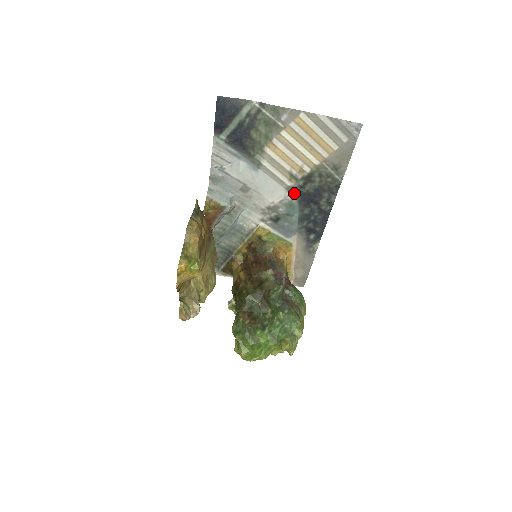
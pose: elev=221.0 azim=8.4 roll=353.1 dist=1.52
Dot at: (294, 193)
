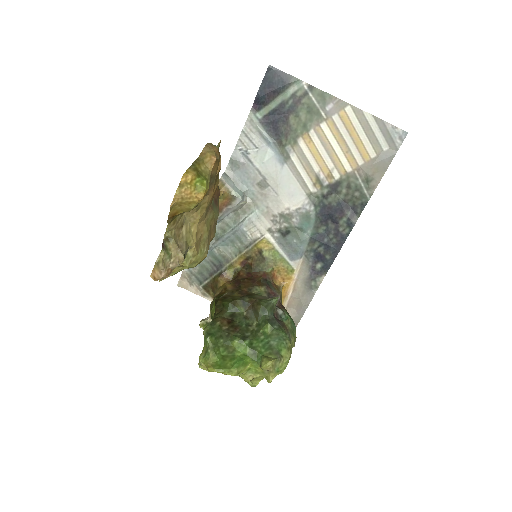
Dot at: (314, 203)
